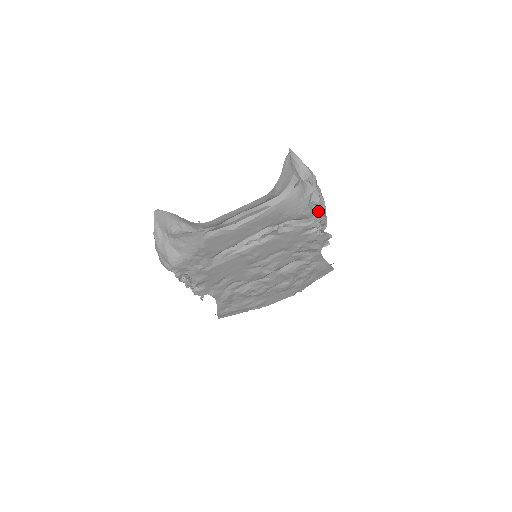
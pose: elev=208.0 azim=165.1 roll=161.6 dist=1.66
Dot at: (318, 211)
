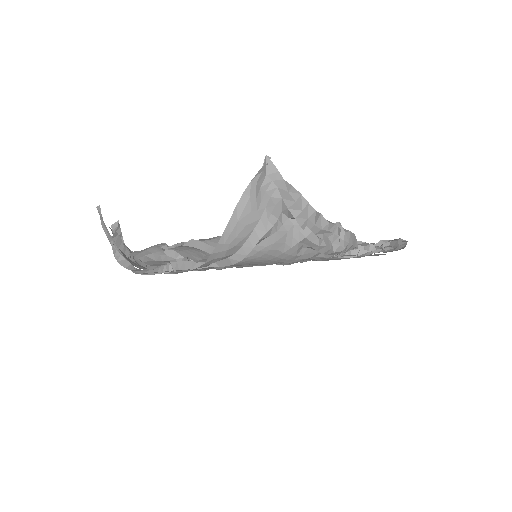
Dot at: occluded
